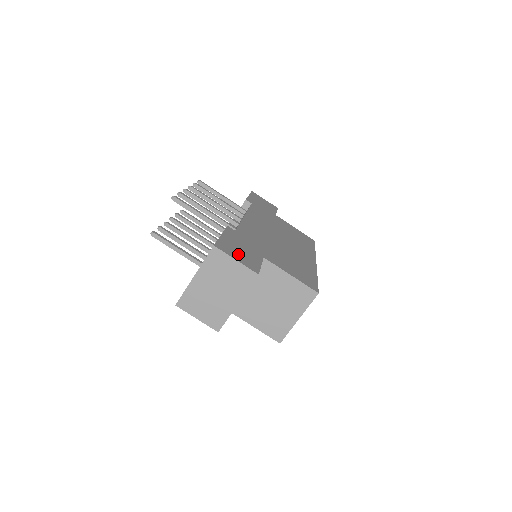
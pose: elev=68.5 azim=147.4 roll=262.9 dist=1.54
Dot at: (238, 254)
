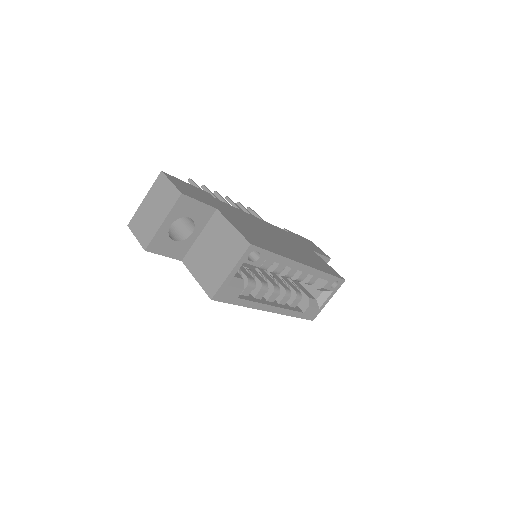
Dot at: (183, 186)
